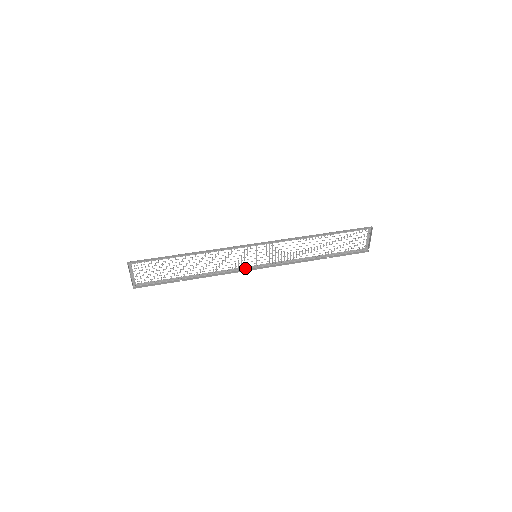
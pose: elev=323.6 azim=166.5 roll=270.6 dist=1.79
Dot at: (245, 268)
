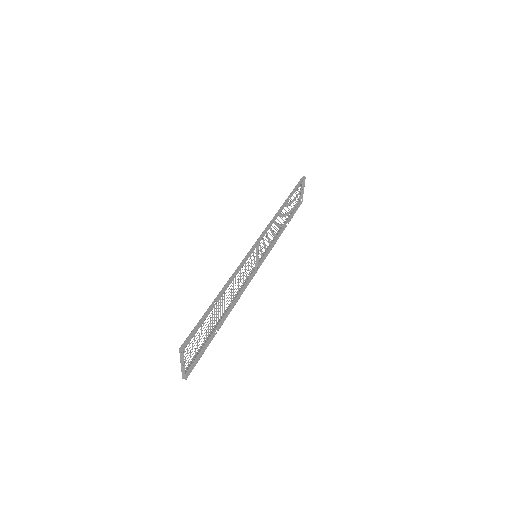
Dot at: (249, 276)
